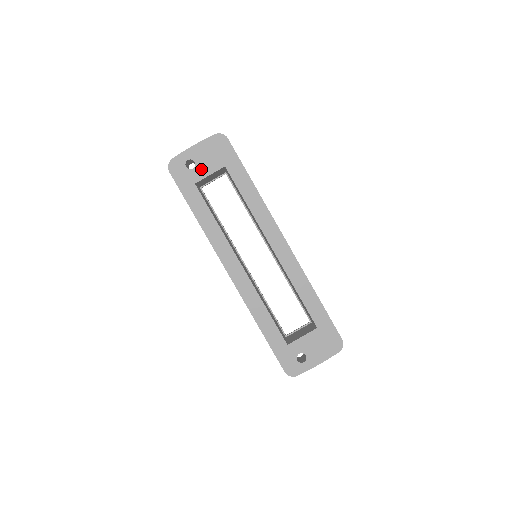
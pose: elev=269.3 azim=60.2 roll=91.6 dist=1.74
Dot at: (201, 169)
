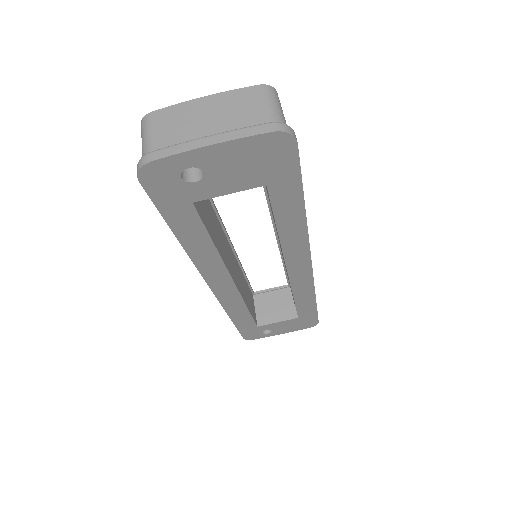
Dot at: (214, 184)
